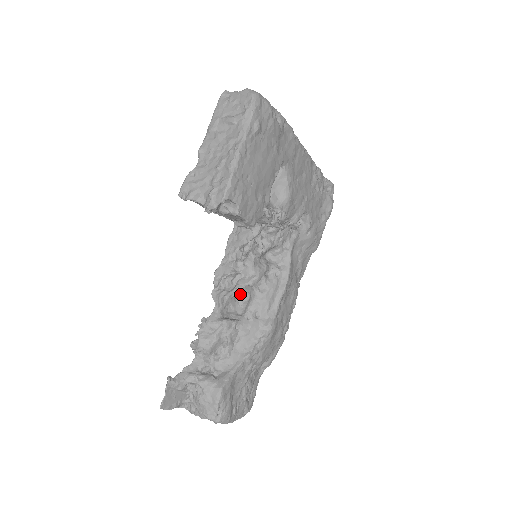
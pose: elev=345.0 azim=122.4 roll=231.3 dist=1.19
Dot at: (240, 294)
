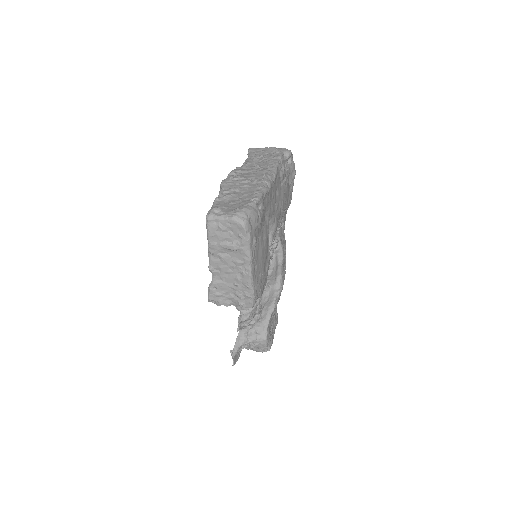
Dot at: occluded
